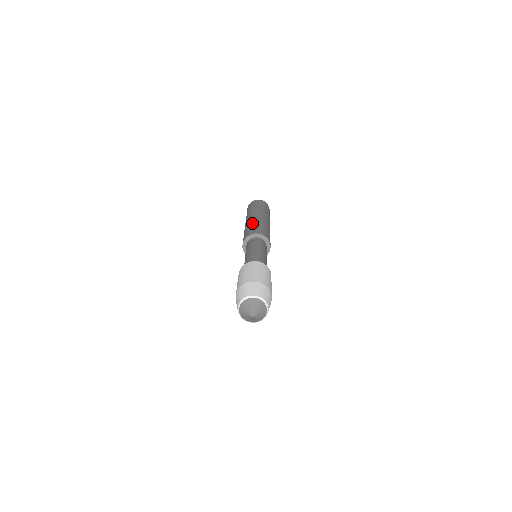
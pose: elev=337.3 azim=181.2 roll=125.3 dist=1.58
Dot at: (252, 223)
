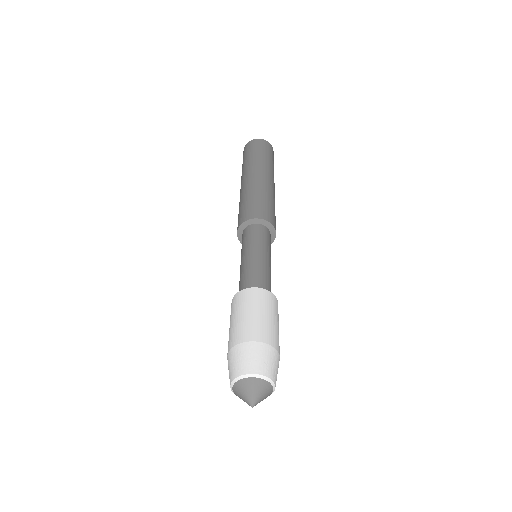
Dot at: (240, 202)
